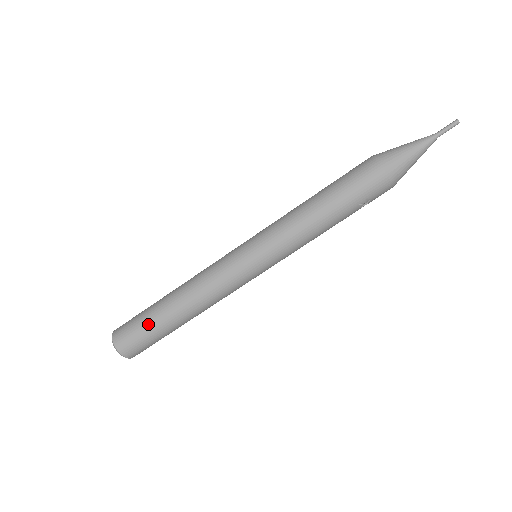
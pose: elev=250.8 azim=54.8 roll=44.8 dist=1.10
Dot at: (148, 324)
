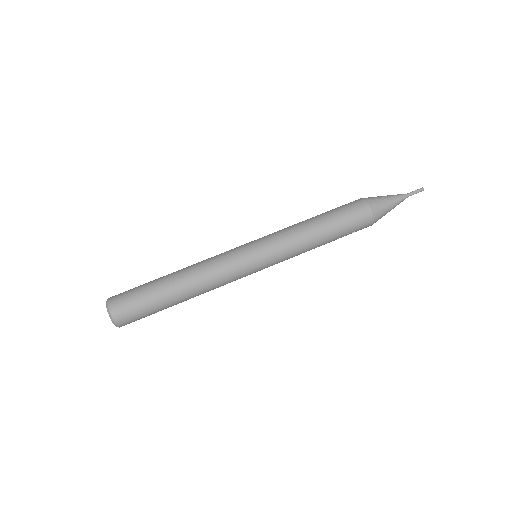
Dot at: (150, 299)
